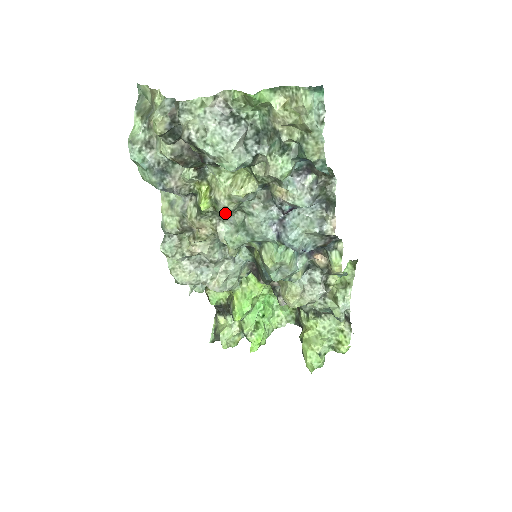
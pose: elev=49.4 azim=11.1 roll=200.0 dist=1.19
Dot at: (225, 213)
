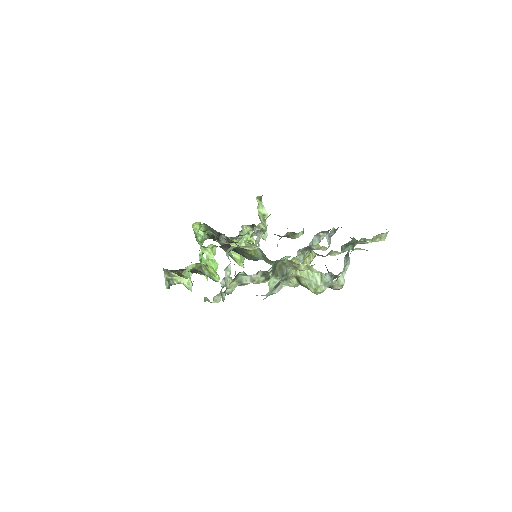
Dot at: occluded
